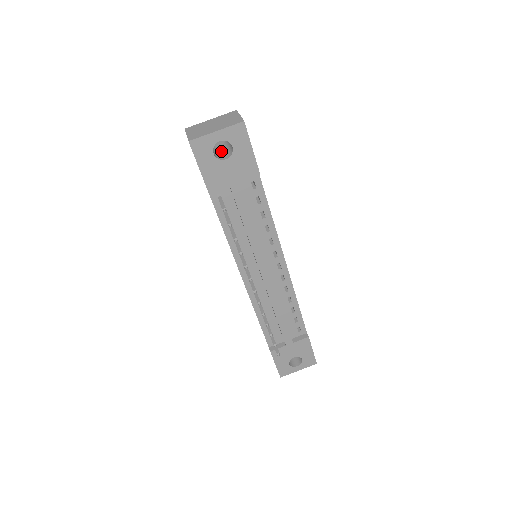
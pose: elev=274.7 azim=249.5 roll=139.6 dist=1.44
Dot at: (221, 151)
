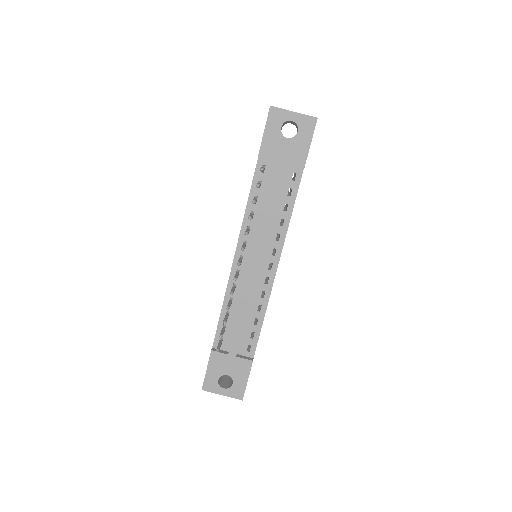
Dot at: occluded
